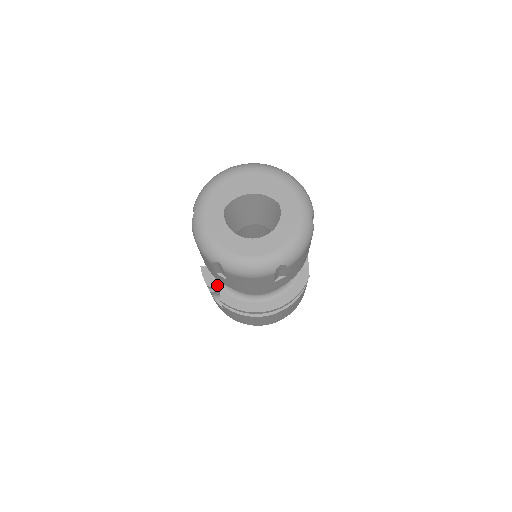
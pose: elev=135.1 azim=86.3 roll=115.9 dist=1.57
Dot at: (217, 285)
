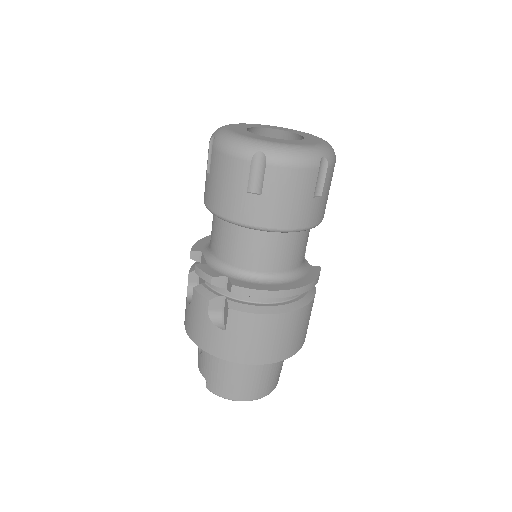
Dot at: (223, 275)
